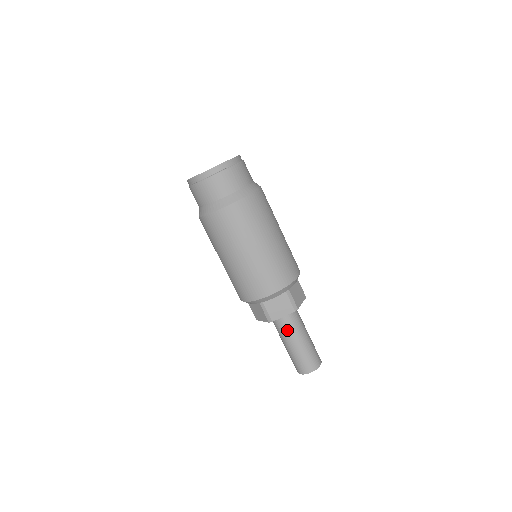
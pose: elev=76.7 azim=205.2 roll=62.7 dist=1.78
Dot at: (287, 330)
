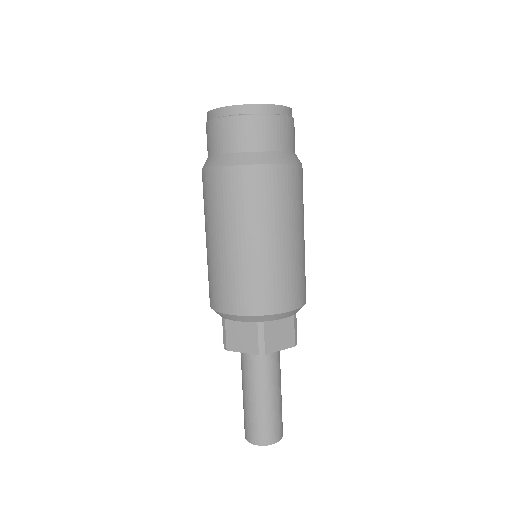
Dot at: (267, 373)
